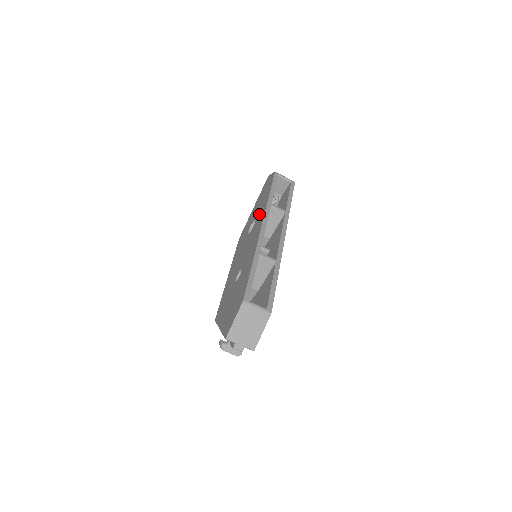
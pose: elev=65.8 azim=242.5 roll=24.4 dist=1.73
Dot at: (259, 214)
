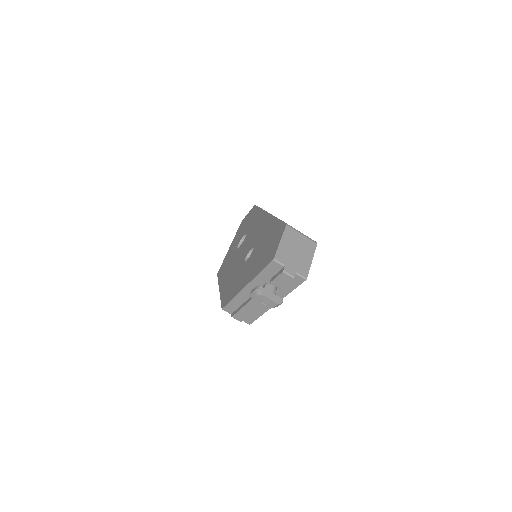
Dot at: (251, 224)
